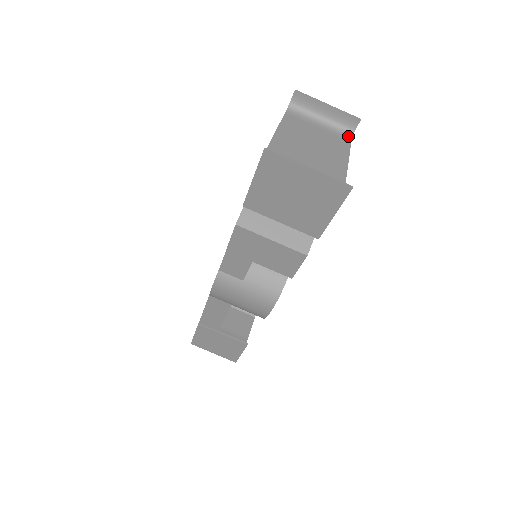
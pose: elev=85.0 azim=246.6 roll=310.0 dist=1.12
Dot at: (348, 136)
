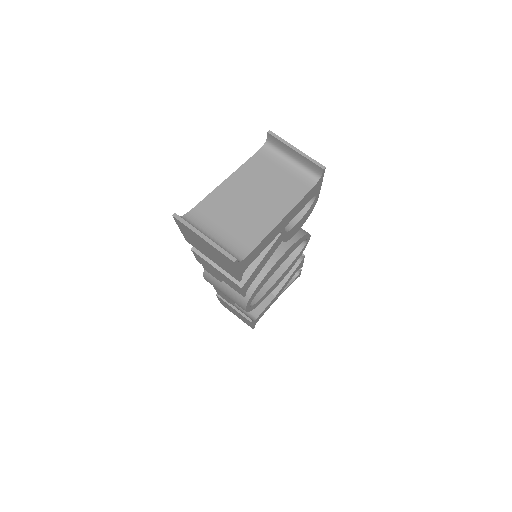
Dot at: (312, 181)
